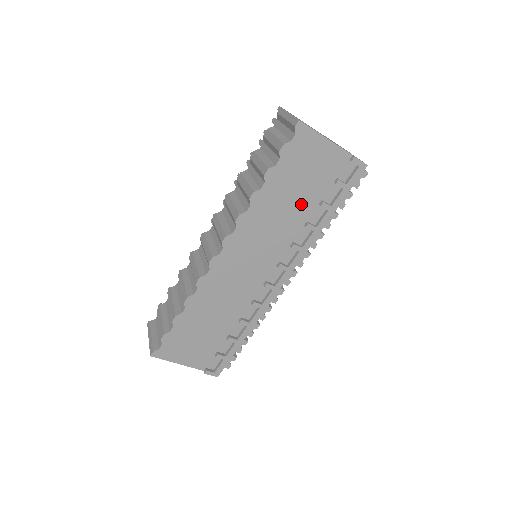
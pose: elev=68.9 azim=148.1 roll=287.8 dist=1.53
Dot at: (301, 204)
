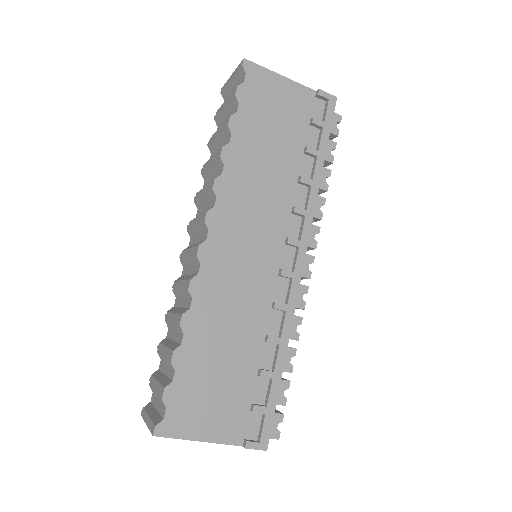
Dot at: (283, 156)
